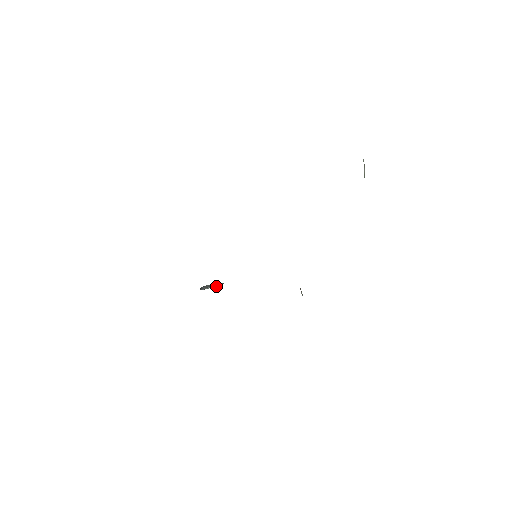
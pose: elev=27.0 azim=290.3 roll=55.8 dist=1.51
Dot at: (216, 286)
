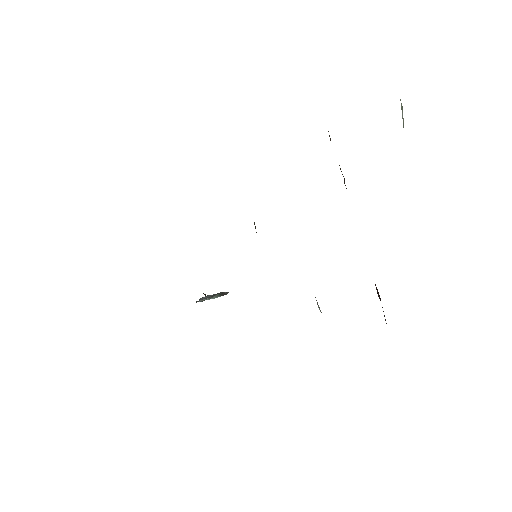
Dot at: (217, 296)
